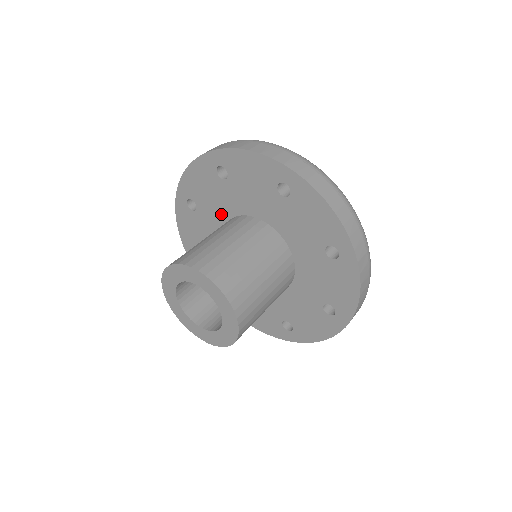
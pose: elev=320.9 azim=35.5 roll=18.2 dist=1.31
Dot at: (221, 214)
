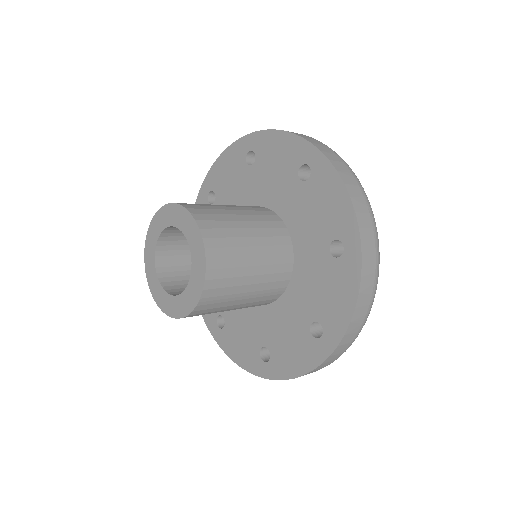
Dot at: occluded
